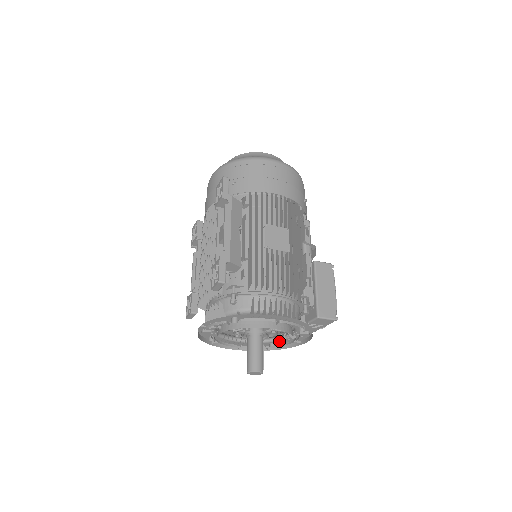
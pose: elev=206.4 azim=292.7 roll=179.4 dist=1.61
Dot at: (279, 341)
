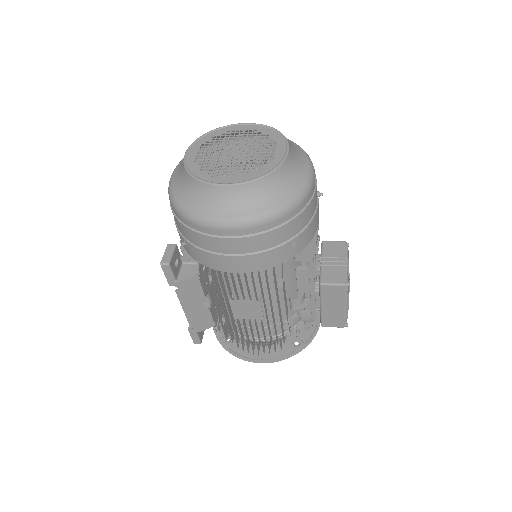
Dot at: occluded
